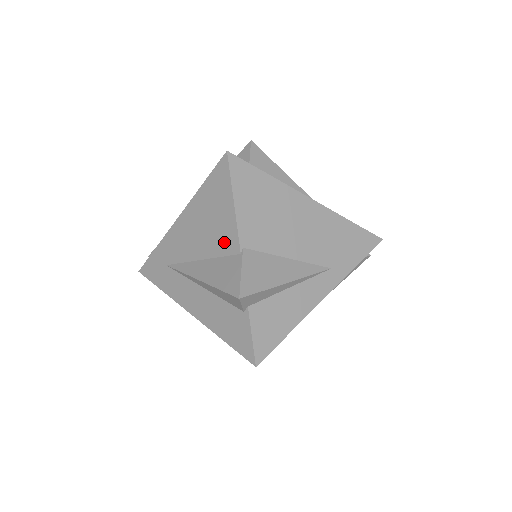
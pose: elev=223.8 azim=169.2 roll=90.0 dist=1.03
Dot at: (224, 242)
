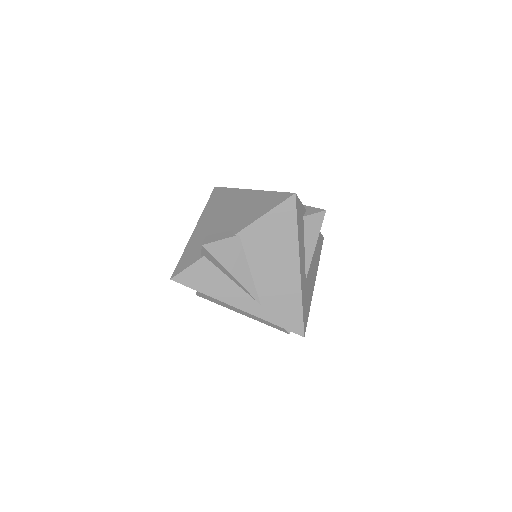
Dot at: (240, 222)
